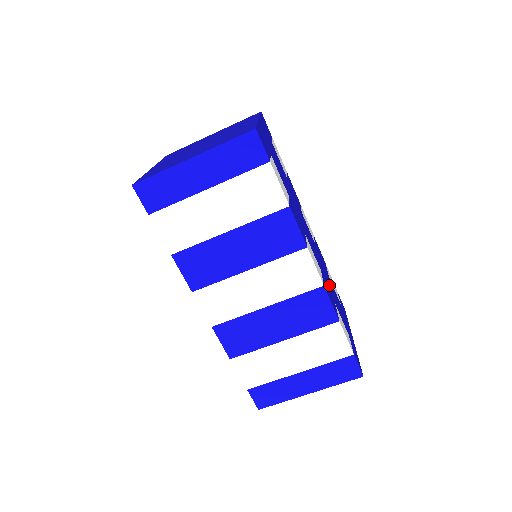
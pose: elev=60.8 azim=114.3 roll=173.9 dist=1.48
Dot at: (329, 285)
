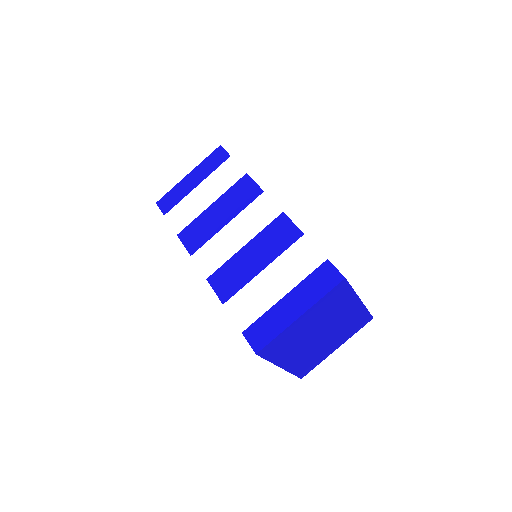
Dot at: occluded
